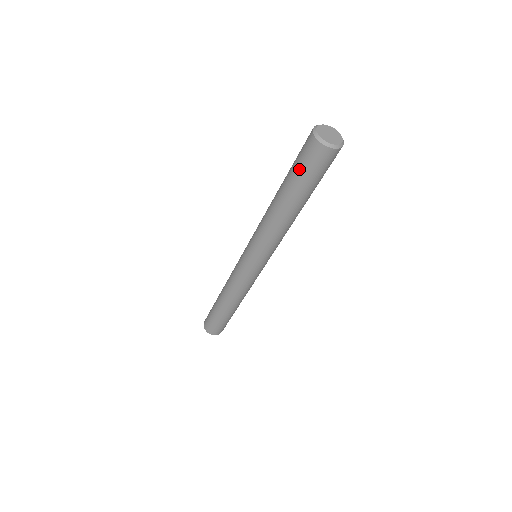
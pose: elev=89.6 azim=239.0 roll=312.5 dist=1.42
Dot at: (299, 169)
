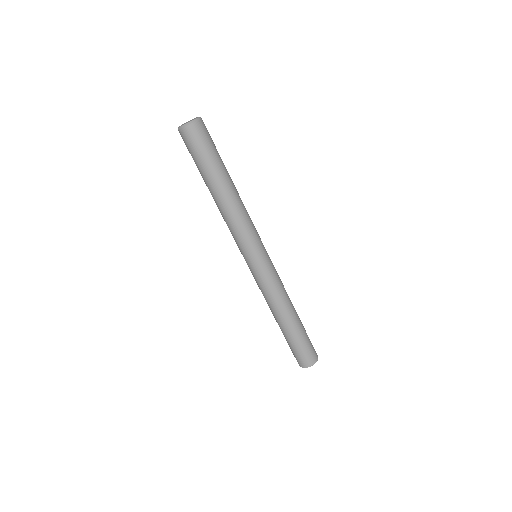
Dot at: (198, 157)
